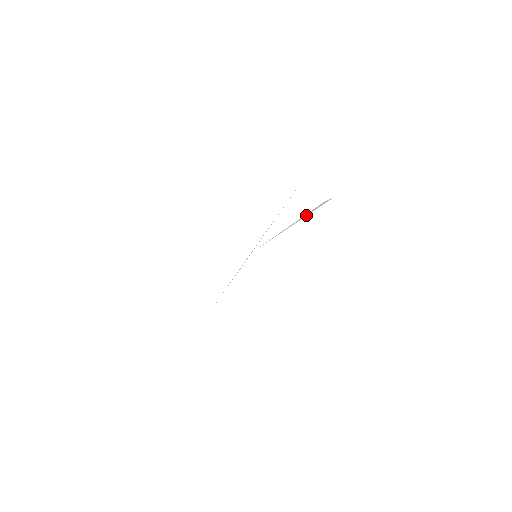
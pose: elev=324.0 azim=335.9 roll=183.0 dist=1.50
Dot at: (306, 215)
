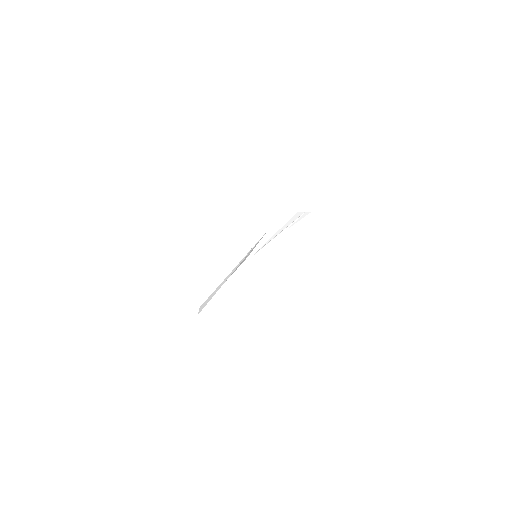
Dot at: (292, 224)
